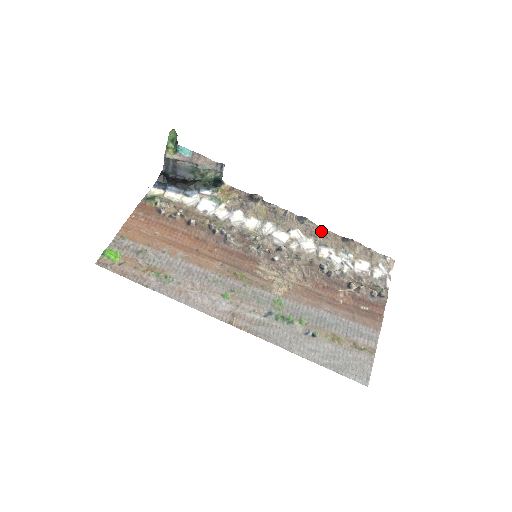
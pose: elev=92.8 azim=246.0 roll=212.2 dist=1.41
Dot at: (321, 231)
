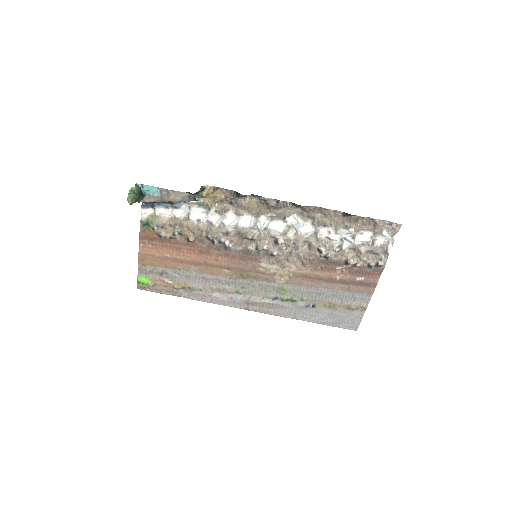
Dot at: (319, 210)
